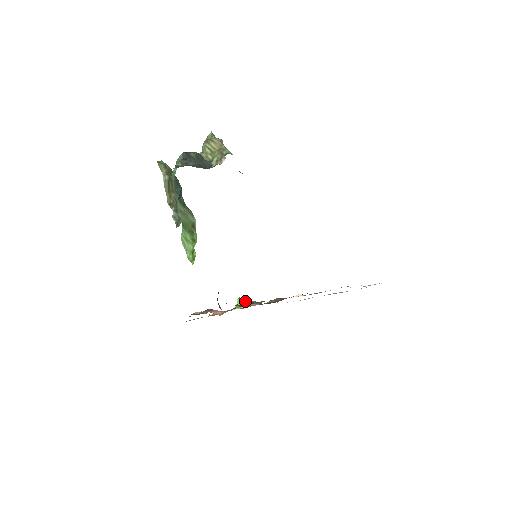
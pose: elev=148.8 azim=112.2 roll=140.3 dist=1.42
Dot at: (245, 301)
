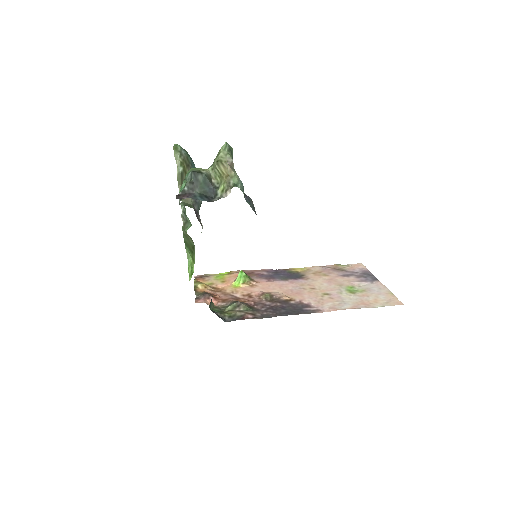
Dot at: (236, 303)
